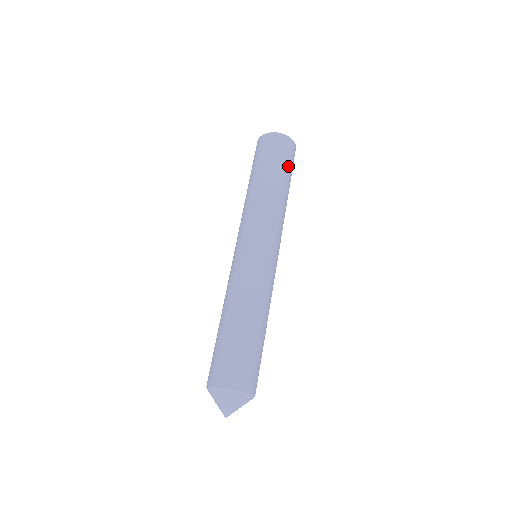
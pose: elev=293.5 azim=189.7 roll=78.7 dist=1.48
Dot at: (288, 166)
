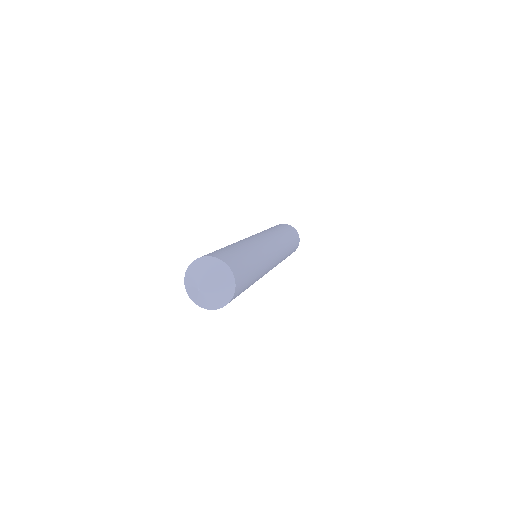
Dot at: (294, 241)
